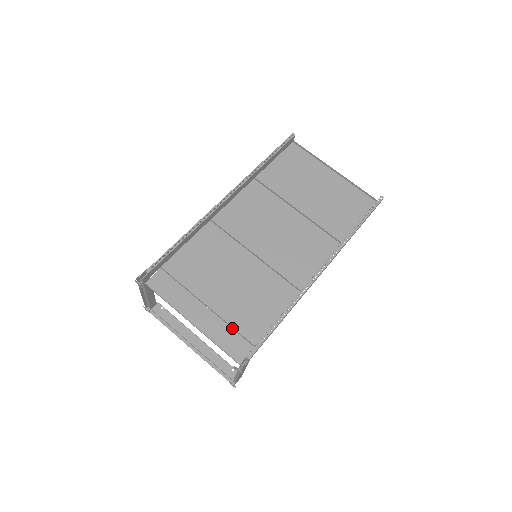
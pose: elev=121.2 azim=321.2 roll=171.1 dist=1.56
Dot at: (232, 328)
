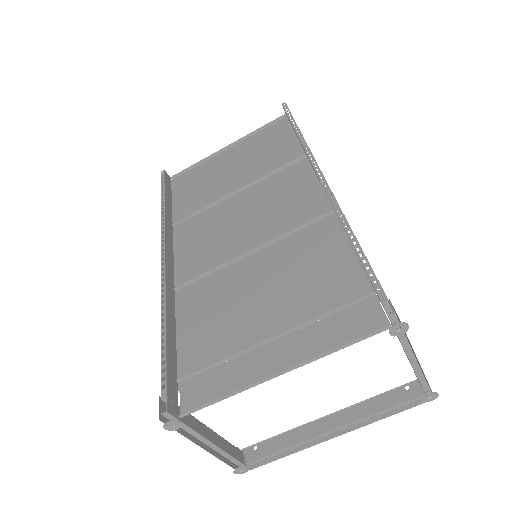
Dot at: (327, 316)
